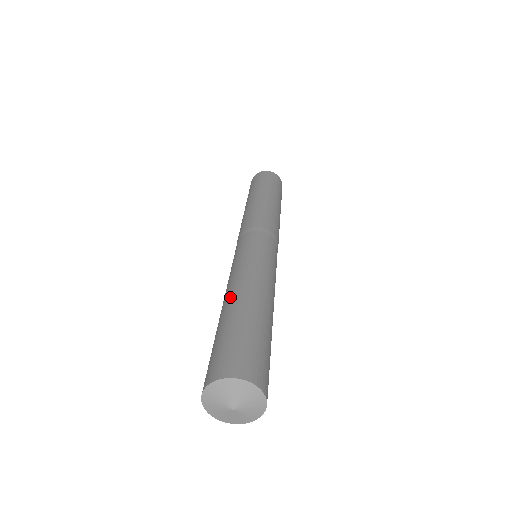
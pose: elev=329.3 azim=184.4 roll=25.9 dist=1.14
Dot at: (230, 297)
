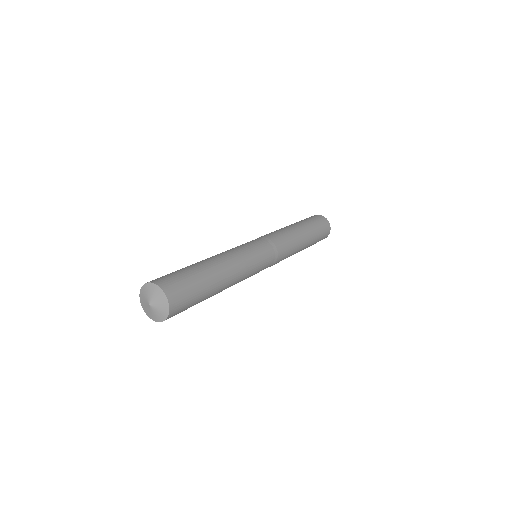
Dot at: (215, 261)
